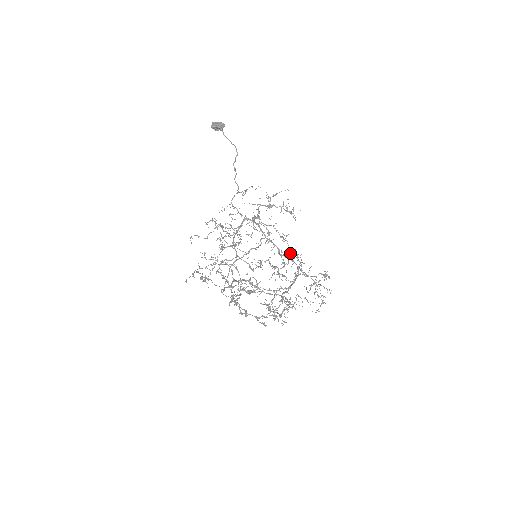
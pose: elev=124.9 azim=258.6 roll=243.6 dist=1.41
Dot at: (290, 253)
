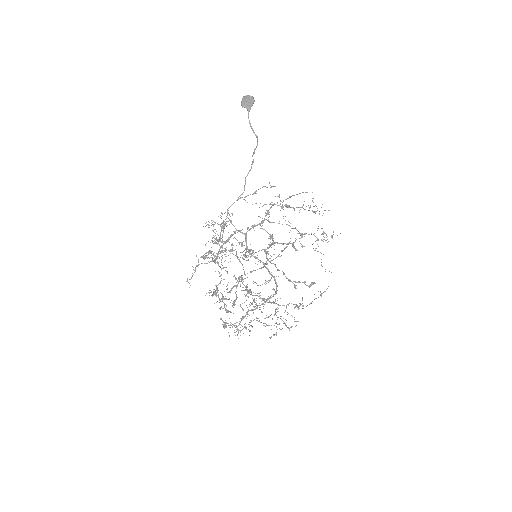
Dot at: occluded
